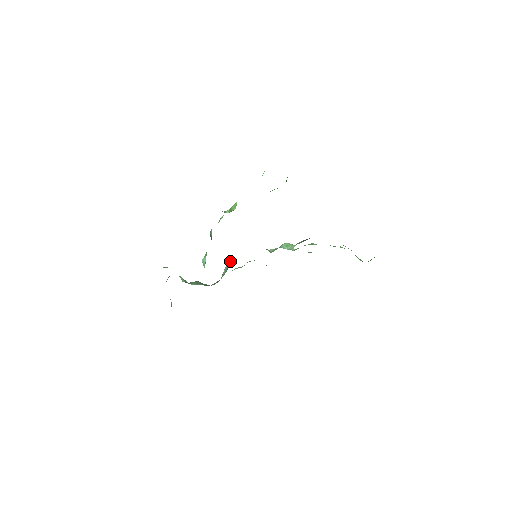
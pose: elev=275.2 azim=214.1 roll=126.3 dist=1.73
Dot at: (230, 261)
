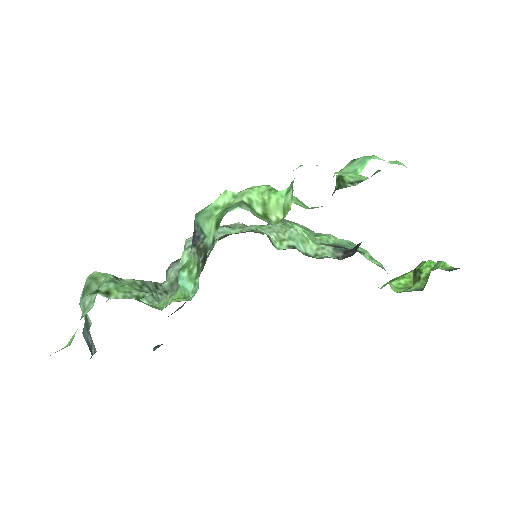
Dot at: occluded
